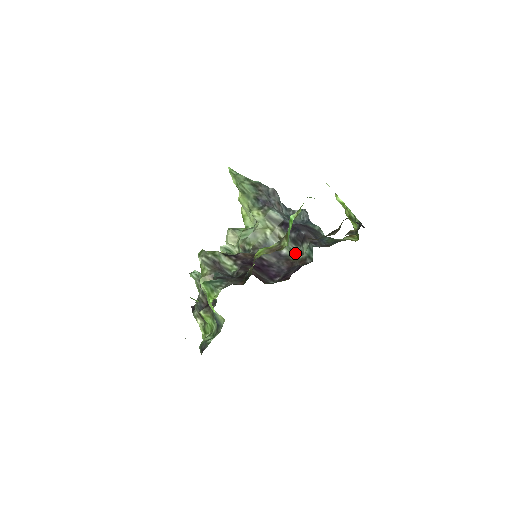
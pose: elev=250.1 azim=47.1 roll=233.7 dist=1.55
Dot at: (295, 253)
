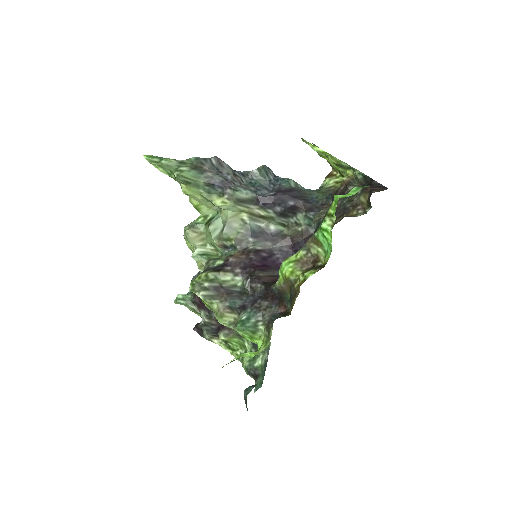
Dot at: (288, 226)
